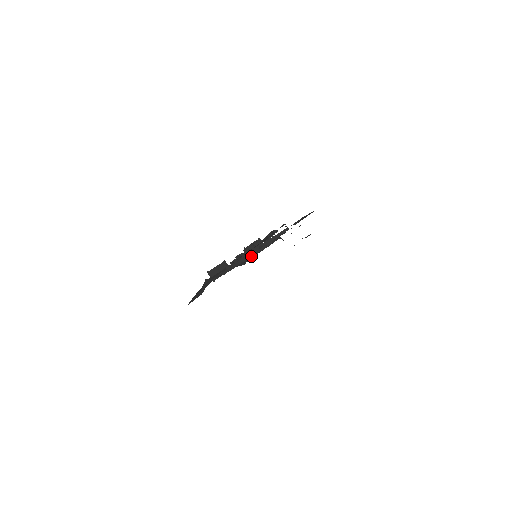
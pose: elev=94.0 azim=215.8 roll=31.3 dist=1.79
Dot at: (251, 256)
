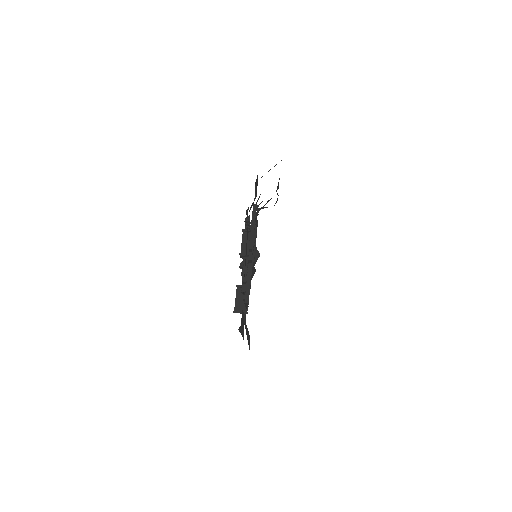
Dot at: occluded
